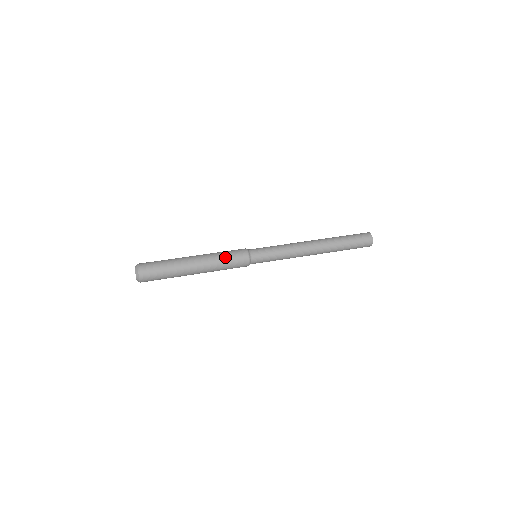
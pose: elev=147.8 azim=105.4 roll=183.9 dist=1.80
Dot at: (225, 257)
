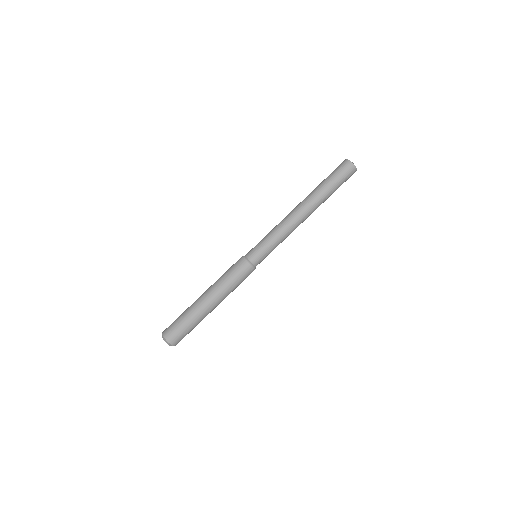
Dot at: (236, 285)
